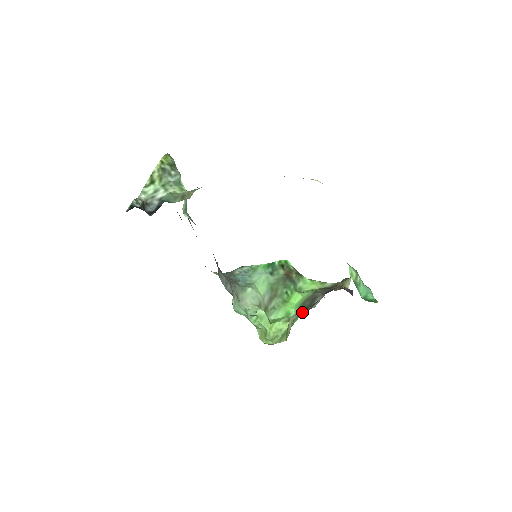
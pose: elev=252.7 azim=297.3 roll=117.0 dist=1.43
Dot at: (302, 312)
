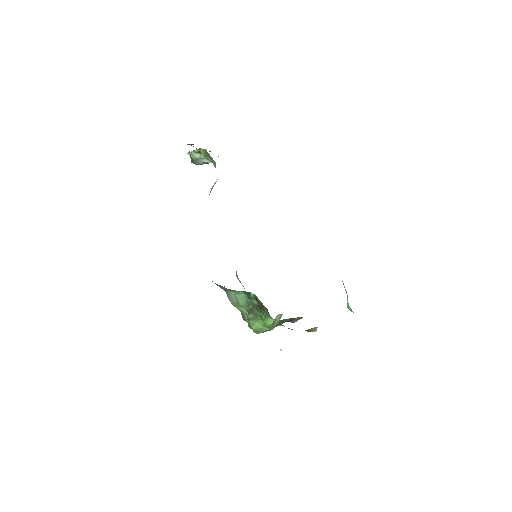
Dot at: occluded
